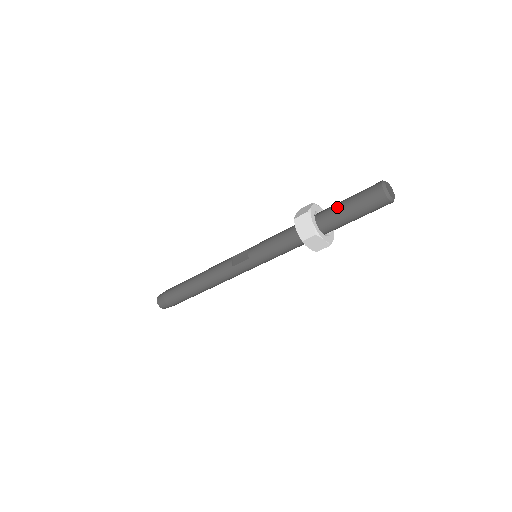
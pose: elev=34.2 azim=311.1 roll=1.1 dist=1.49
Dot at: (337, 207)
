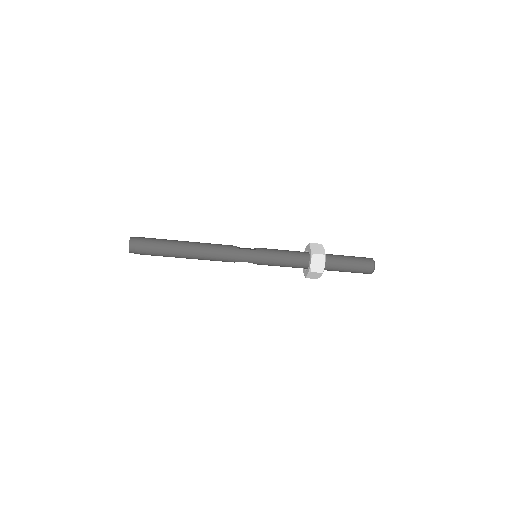
Dot at: (339, 255)
